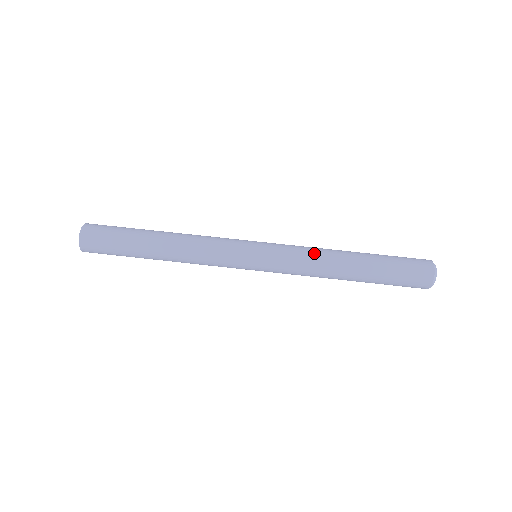
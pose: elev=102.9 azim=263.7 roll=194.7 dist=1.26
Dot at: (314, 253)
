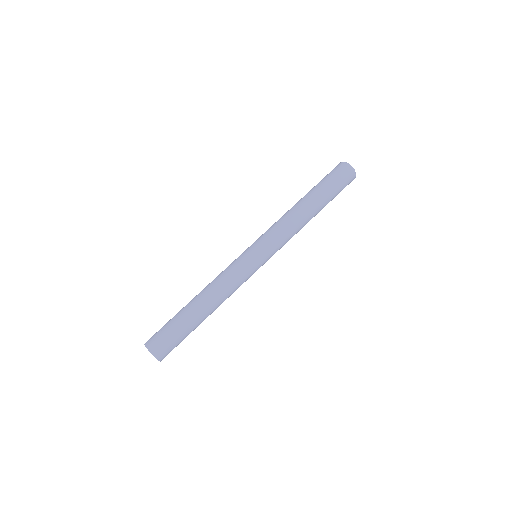
Dot at: (282, 219)
